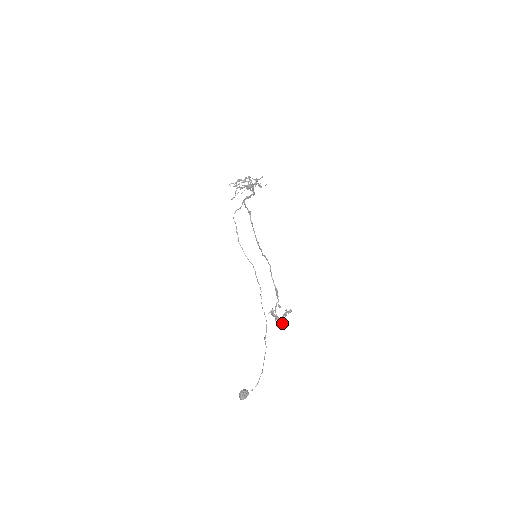
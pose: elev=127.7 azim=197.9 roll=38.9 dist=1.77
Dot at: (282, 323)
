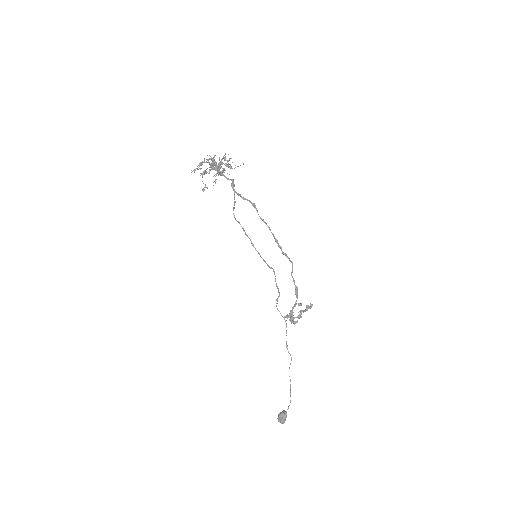
Dot at: (297, 321)
